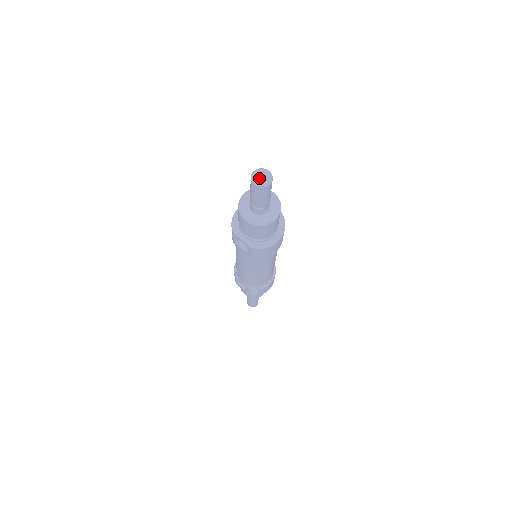
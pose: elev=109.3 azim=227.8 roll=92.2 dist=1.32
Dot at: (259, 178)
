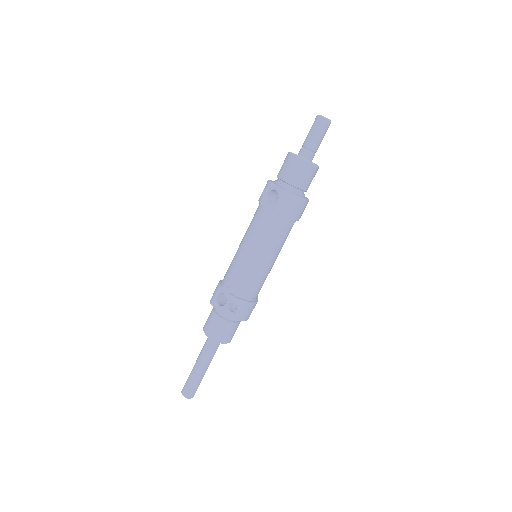
Dot at: (323, 117)
